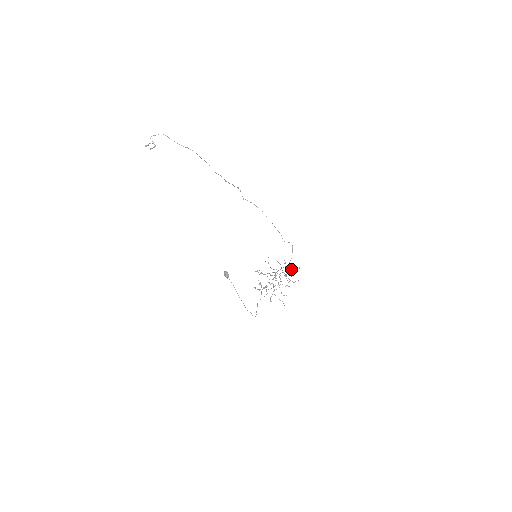
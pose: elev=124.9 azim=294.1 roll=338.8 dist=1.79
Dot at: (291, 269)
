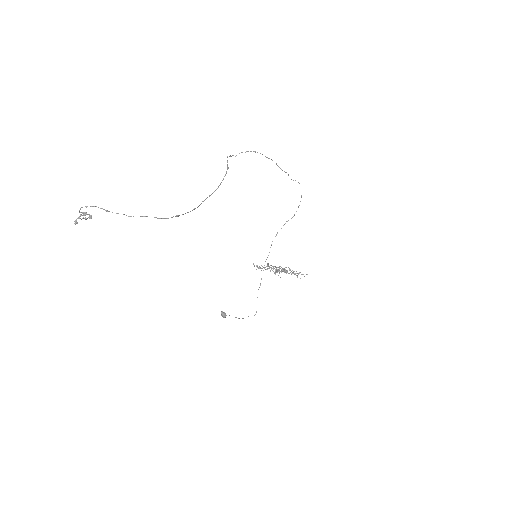
Dot at: (299, 273)
